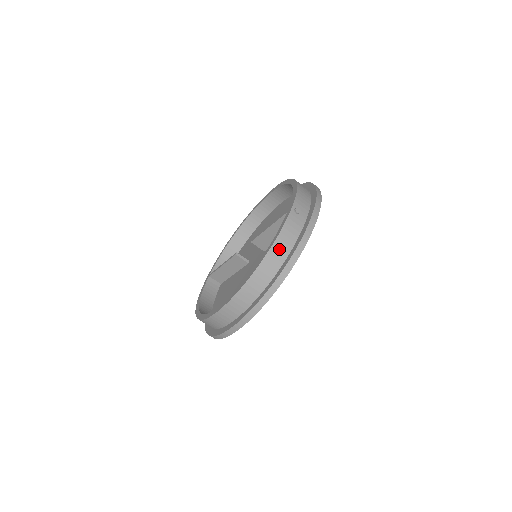
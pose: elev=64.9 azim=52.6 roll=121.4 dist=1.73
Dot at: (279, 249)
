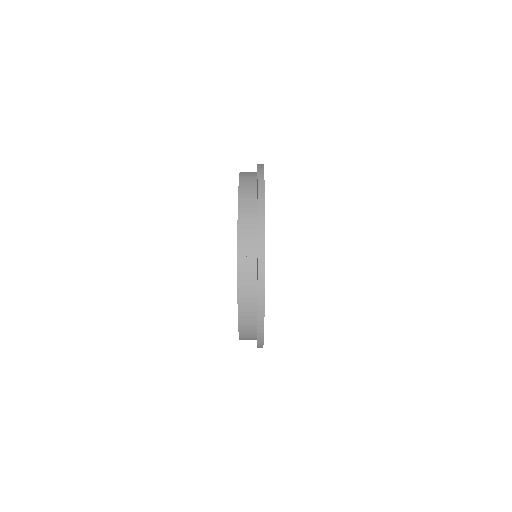
Dot at: (246, 304)
